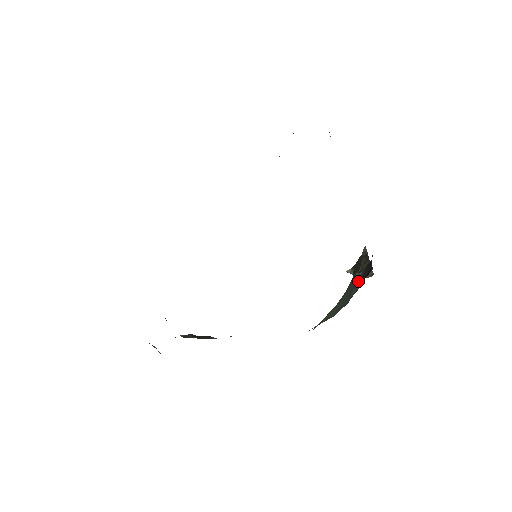
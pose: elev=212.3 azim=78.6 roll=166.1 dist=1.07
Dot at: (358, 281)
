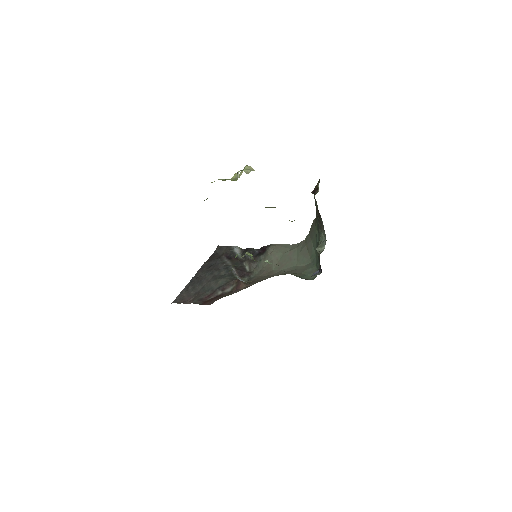
Dot at: (318, 257)
